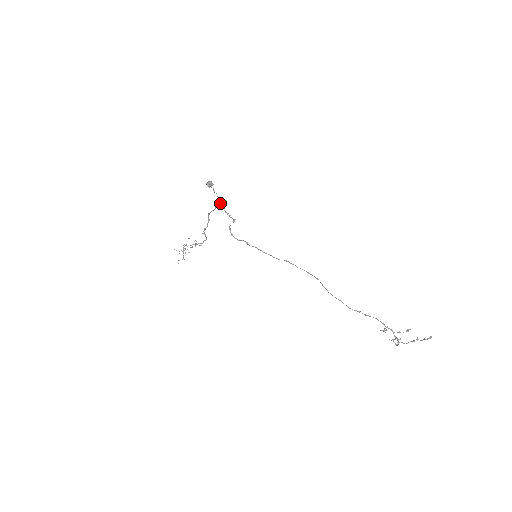
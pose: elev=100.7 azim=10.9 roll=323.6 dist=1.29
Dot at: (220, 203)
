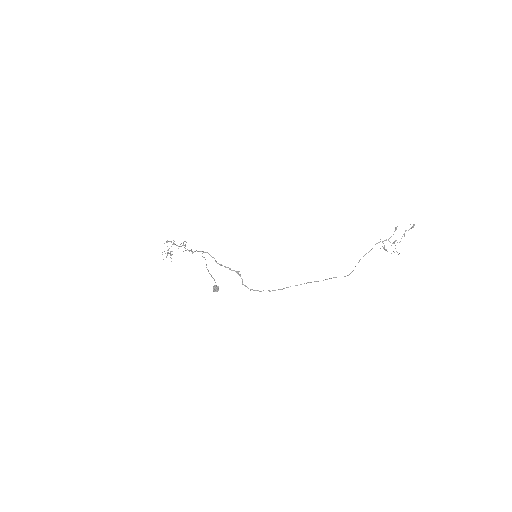
Dot at: occluded
